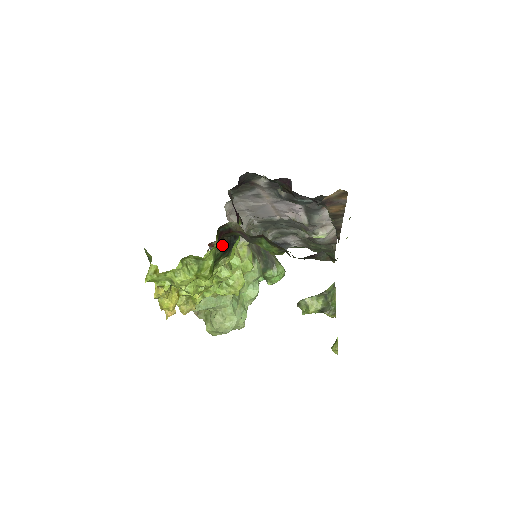
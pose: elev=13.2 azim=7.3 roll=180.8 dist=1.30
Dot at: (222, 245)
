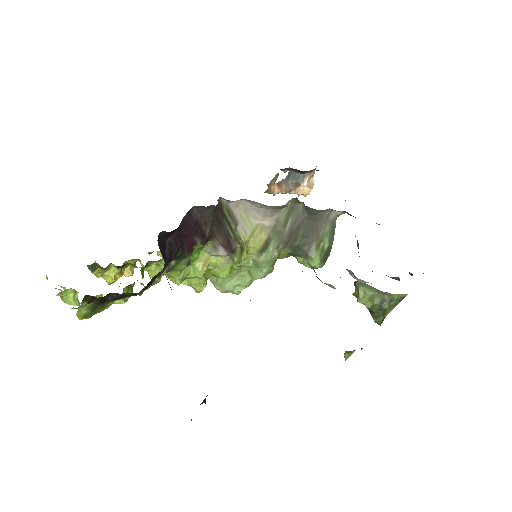
Dot at: (108, 298)
